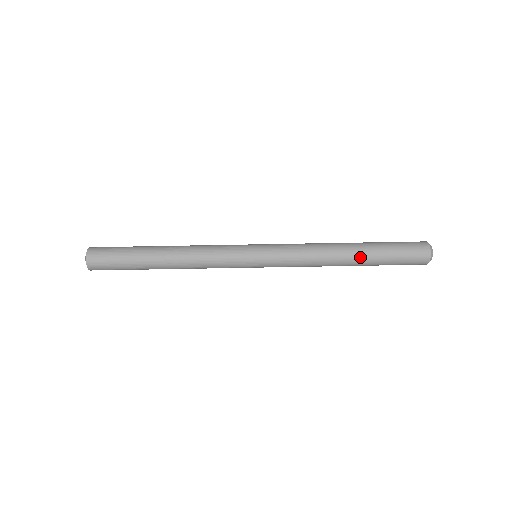
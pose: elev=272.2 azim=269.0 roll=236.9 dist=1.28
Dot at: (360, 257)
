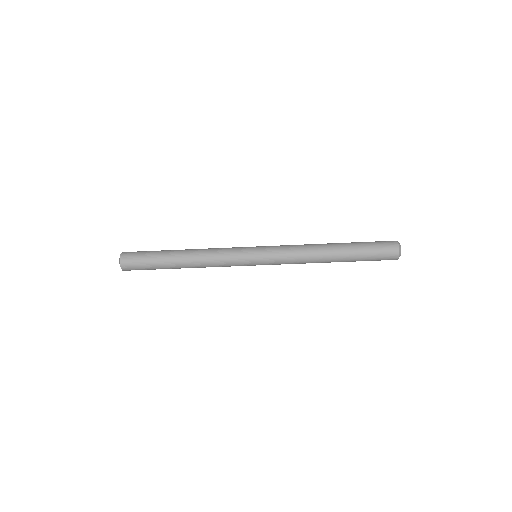
Dot at: occluded
